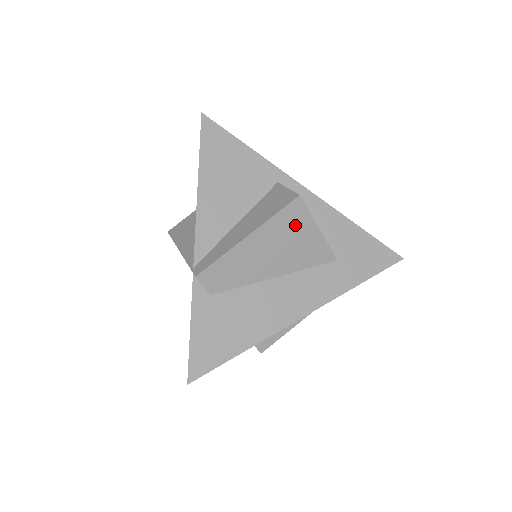
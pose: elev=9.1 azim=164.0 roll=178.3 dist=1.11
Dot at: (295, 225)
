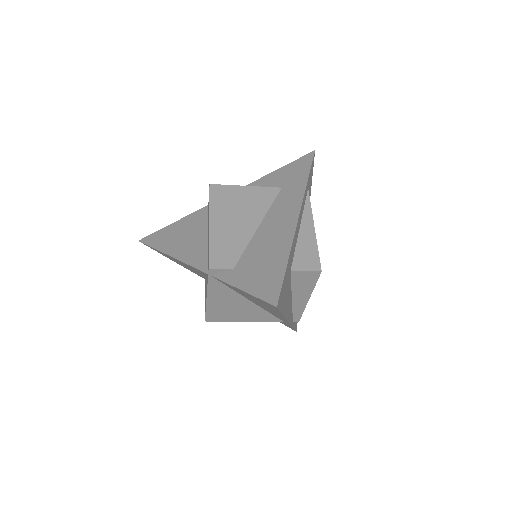
Dot at: (229, 197)
